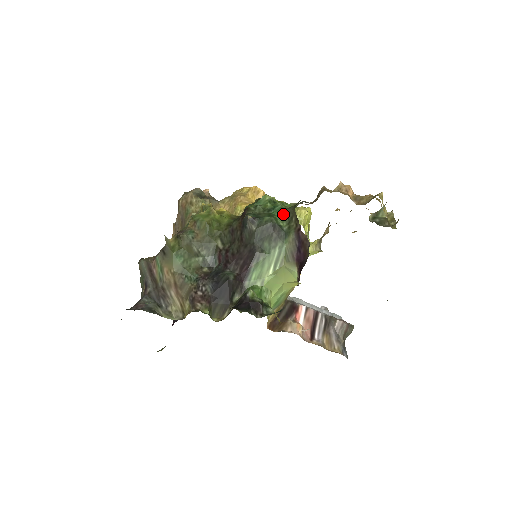
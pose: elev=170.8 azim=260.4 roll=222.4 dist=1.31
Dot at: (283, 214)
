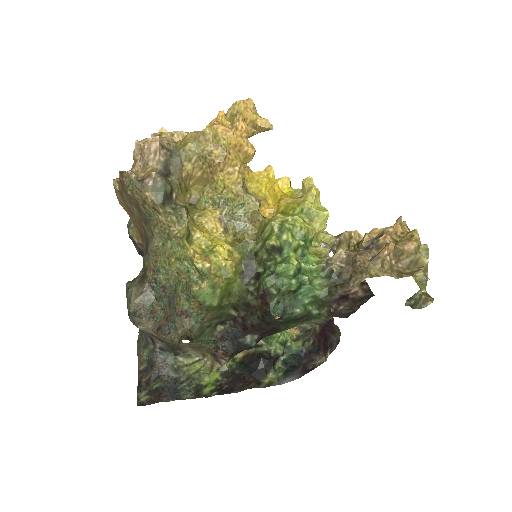
Dot at: (313, 301)
